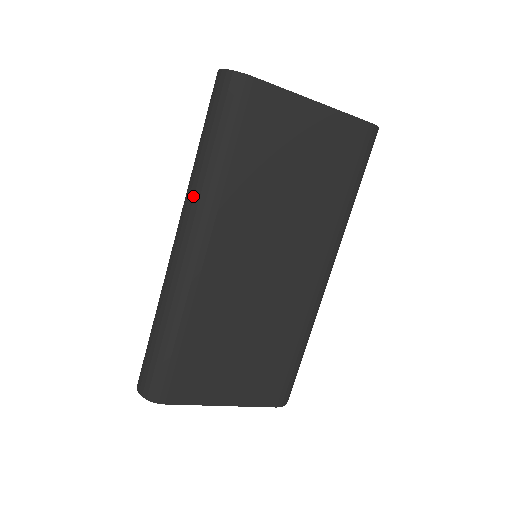
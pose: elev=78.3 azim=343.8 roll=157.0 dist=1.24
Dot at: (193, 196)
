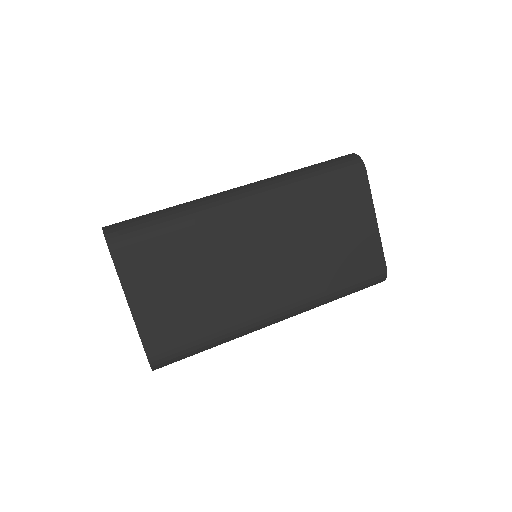
Dot at: (276, 179)
